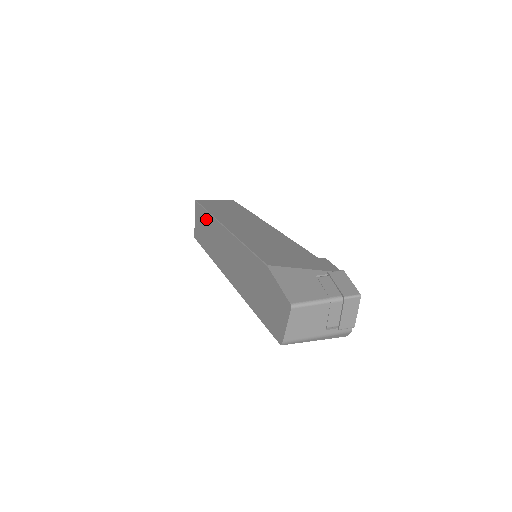
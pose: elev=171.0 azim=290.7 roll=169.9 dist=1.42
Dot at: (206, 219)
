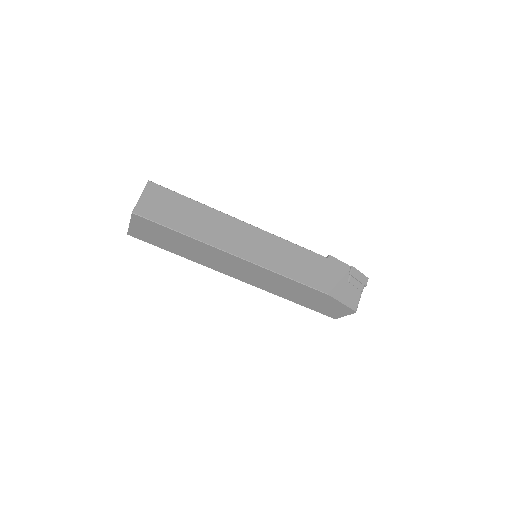
Dot at: (180, 238)
